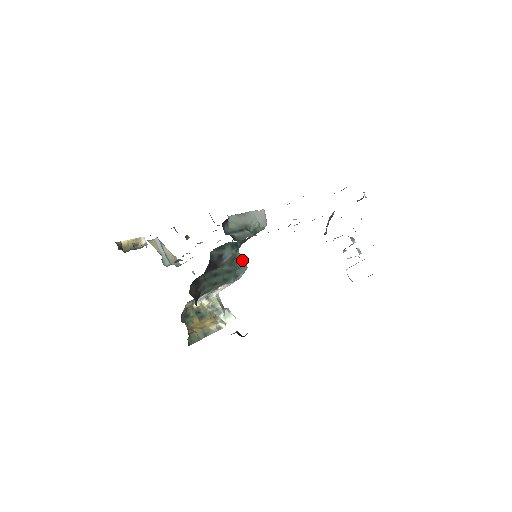
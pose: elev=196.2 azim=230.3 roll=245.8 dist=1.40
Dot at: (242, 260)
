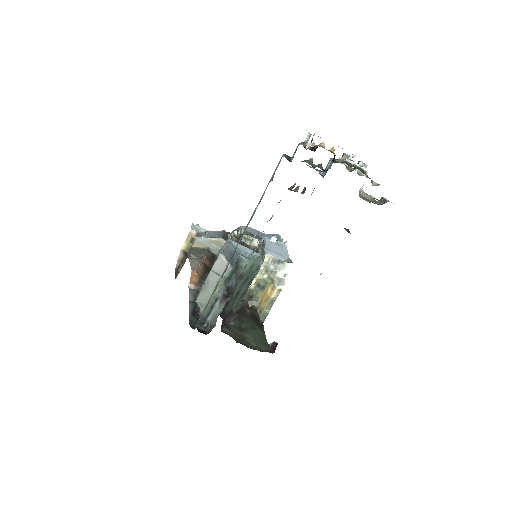
Dot at: (249, 262)
